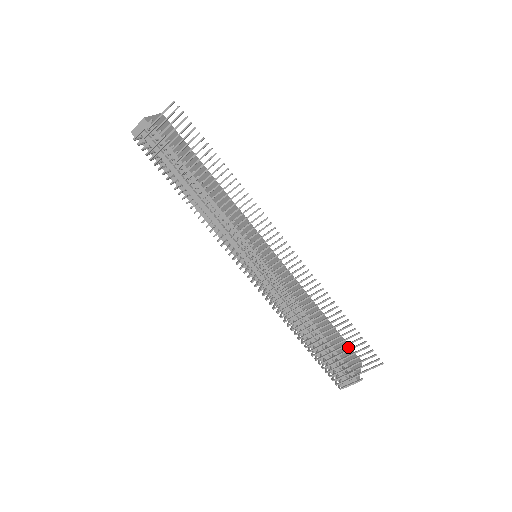
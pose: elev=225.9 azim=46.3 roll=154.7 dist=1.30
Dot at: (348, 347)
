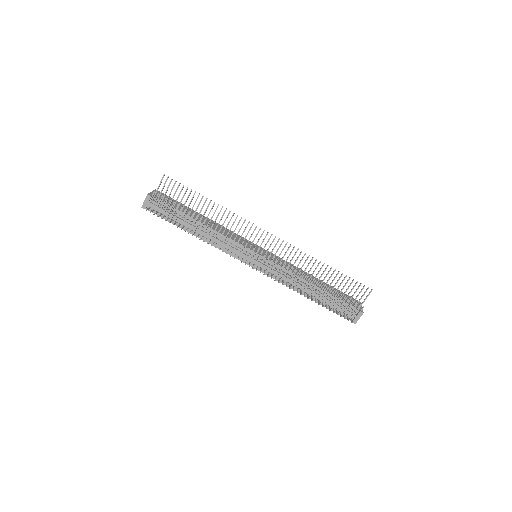
Dot at: (346, 295)
